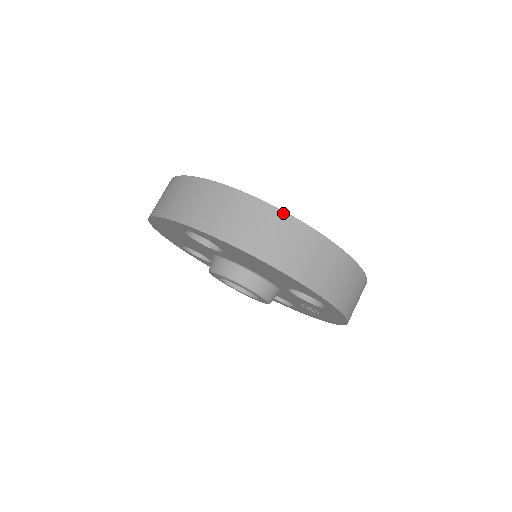
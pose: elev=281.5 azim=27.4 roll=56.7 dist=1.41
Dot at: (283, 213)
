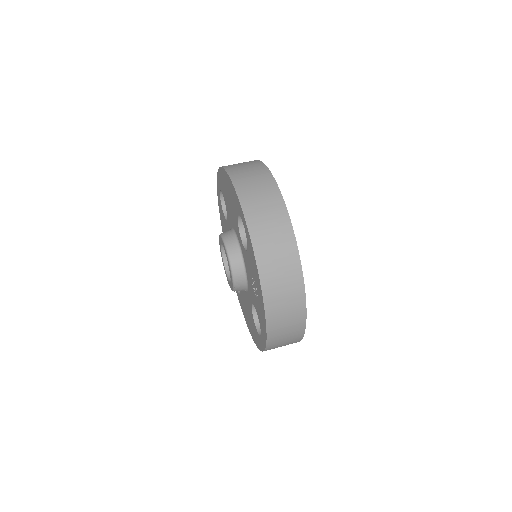
Dot at: occluded
